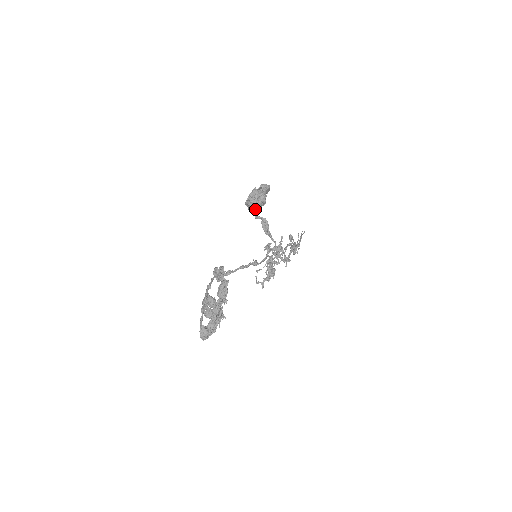
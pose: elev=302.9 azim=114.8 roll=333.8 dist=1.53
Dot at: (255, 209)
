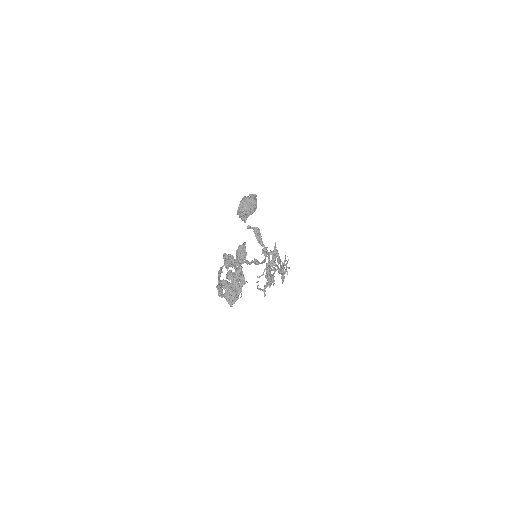
Dot at: (247, 216)
